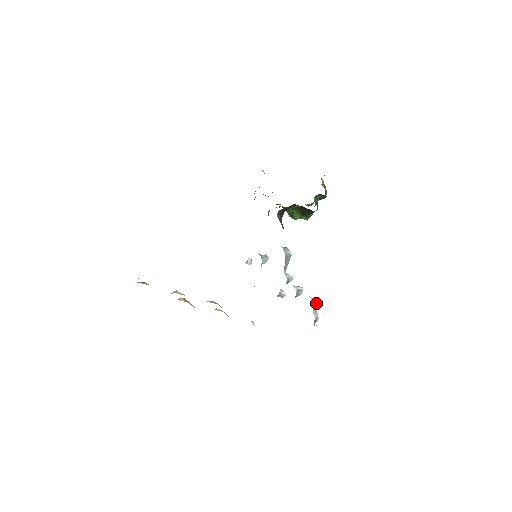
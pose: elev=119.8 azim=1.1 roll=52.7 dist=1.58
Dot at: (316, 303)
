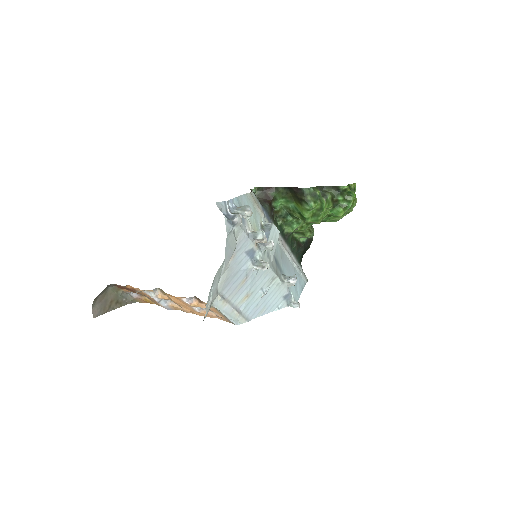
Dot at: (242, 208)
